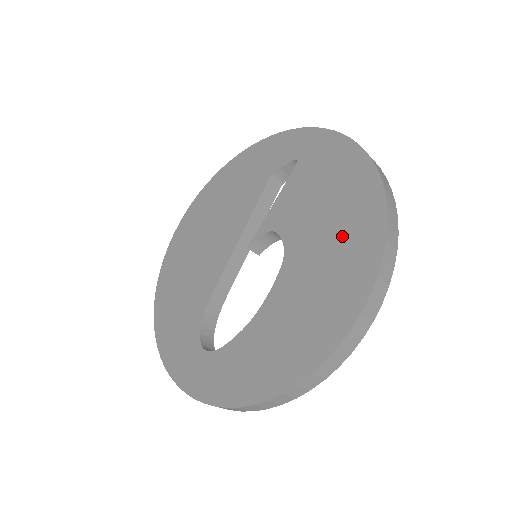
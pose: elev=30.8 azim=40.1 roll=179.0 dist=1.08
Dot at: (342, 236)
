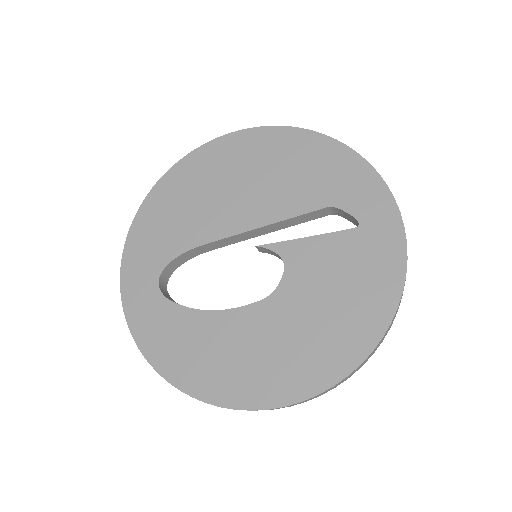
Dot at: (315, 341)
